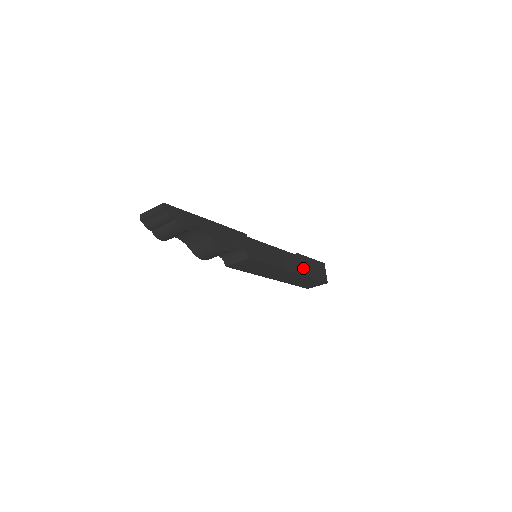
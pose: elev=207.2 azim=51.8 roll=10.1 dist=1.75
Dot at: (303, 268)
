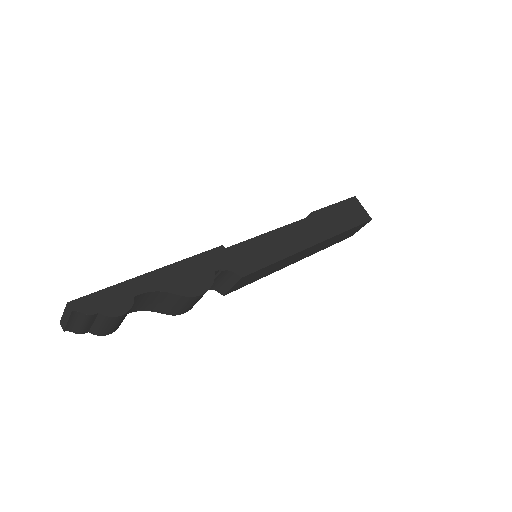
Dot at: (328, 227)
